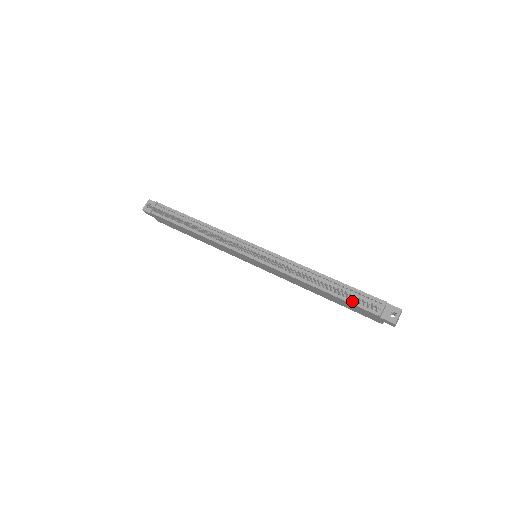
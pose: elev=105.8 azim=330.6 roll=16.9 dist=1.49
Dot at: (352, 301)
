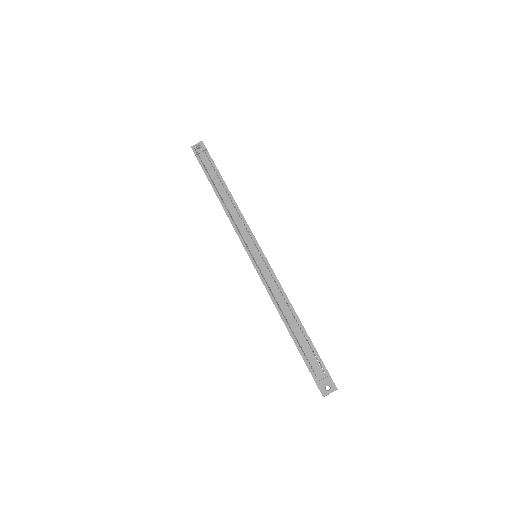
Dot at: (303, 353)
